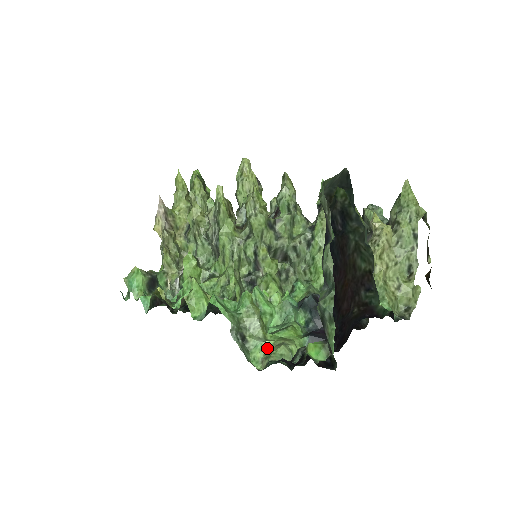
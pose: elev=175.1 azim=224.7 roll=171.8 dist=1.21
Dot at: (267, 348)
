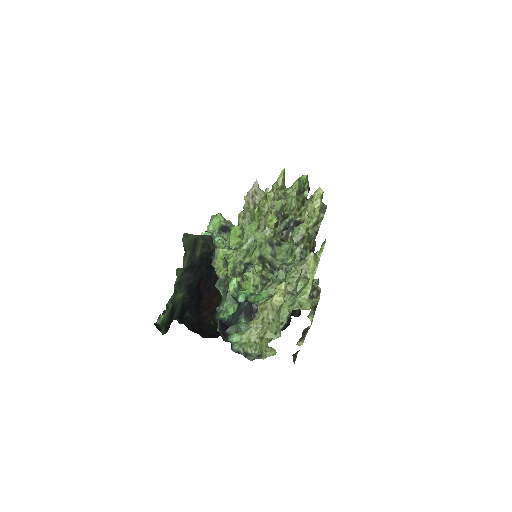
Dot at: occluded
